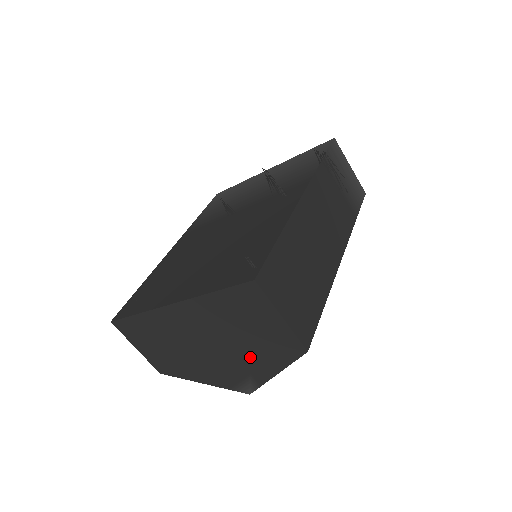
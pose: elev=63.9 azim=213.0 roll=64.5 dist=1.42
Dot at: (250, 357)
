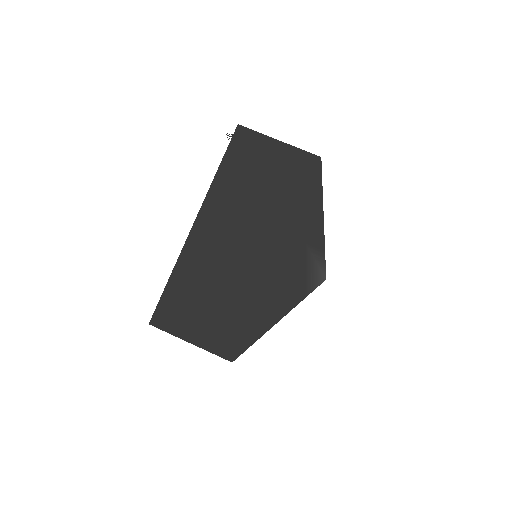
Dot at: (290, 219)
